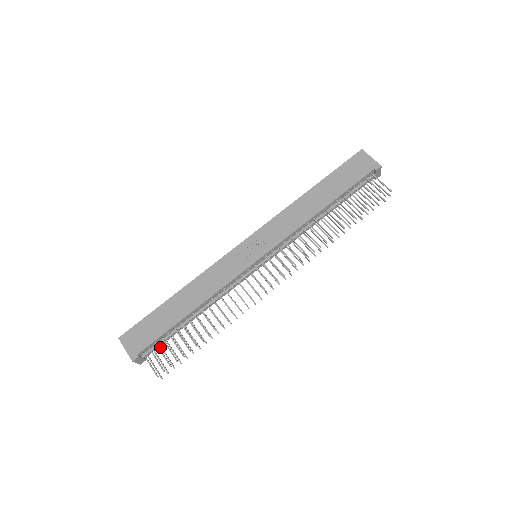
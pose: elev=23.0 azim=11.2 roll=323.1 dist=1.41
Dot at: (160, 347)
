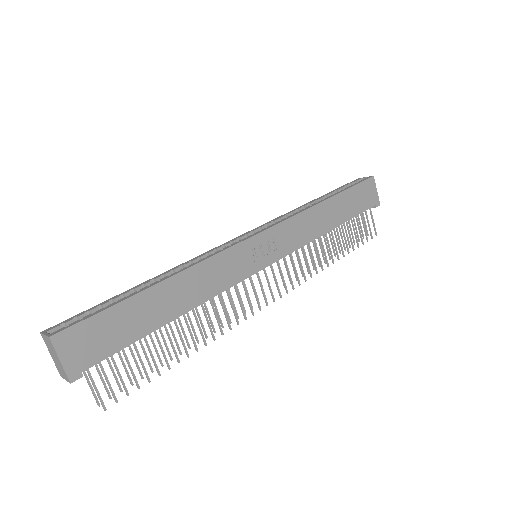
Dot at: occluded
